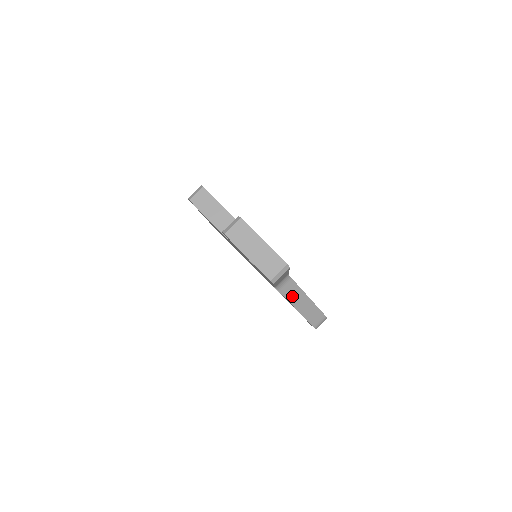
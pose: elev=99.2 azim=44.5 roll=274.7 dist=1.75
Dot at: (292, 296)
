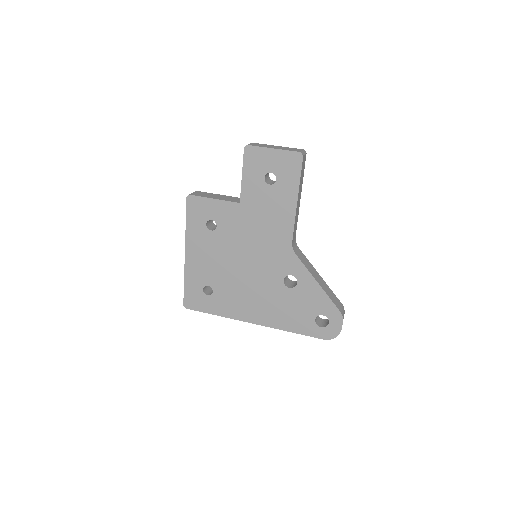
Dot at: (307, 266)
